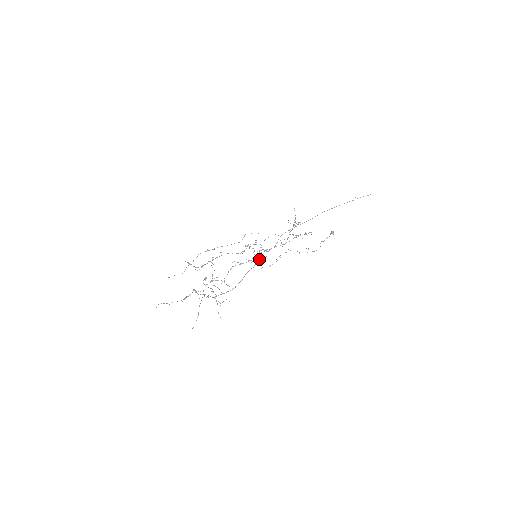
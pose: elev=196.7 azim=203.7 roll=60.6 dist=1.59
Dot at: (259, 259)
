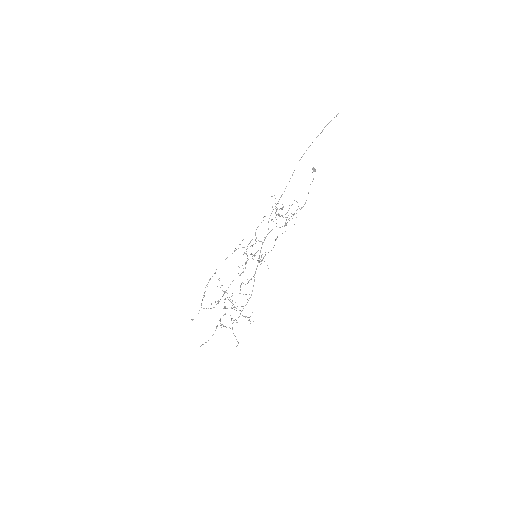
Dot at: occluded
